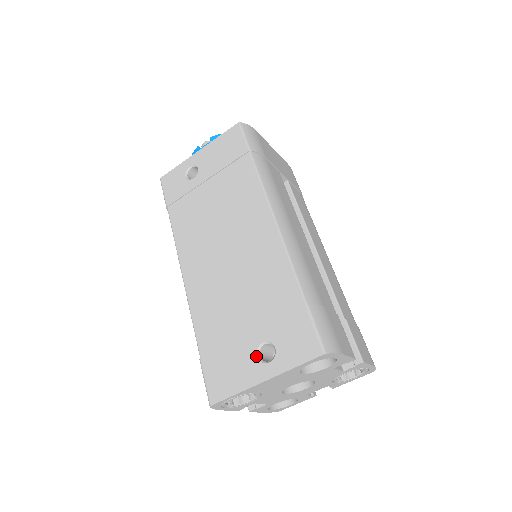
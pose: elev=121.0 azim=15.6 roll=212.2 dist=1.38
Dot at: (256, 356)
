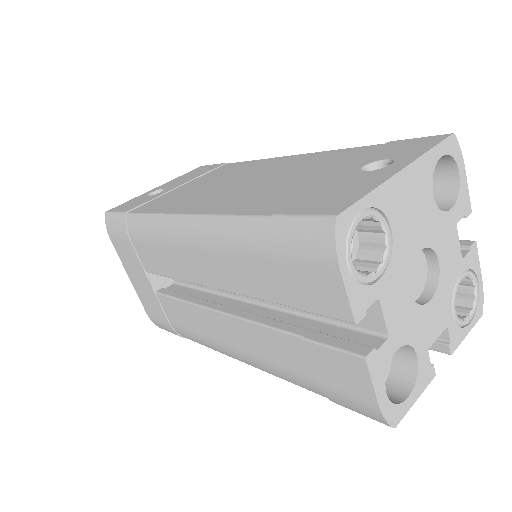
Dot at: (366, 171)
